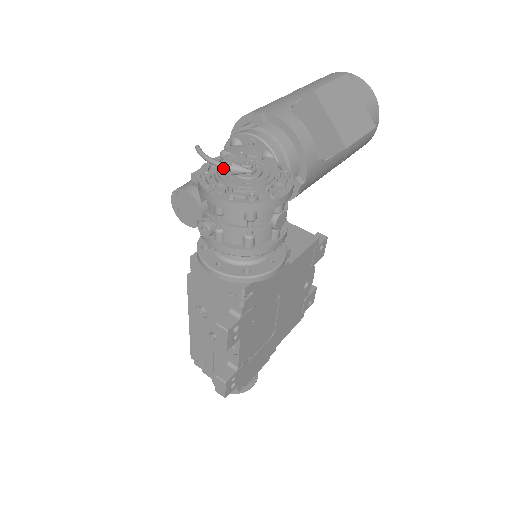
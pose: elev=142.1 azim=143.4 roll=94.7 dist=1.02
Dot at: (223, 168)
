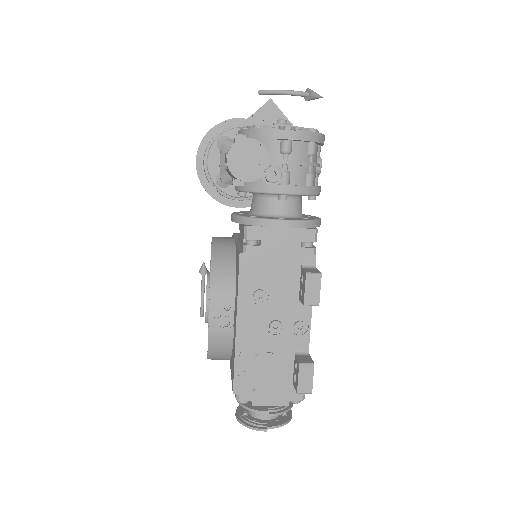
Dot at: (301, 95)
